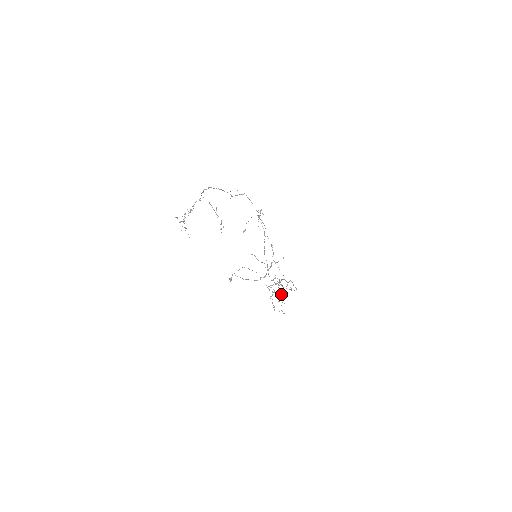
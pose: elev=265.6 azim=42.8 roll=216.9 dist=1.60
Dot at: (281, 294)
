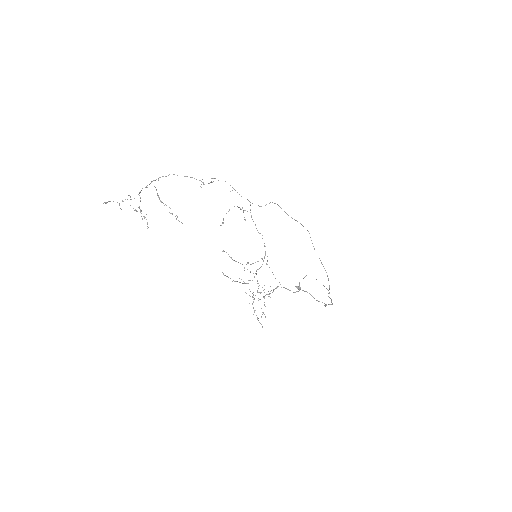
Dot at: occluded
